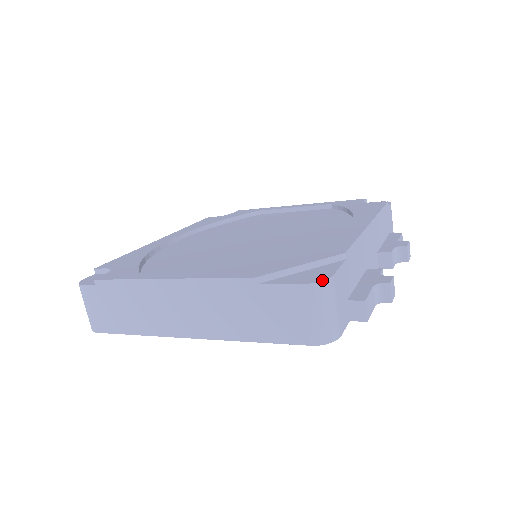
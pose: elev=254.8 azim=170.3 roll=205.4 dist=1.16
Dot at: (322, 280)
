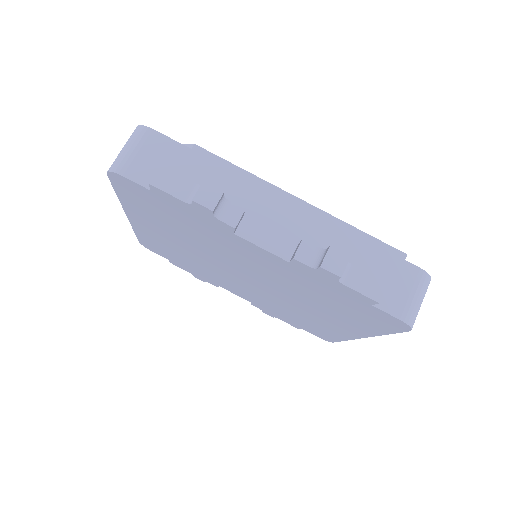
Dot at: (142, 125)
